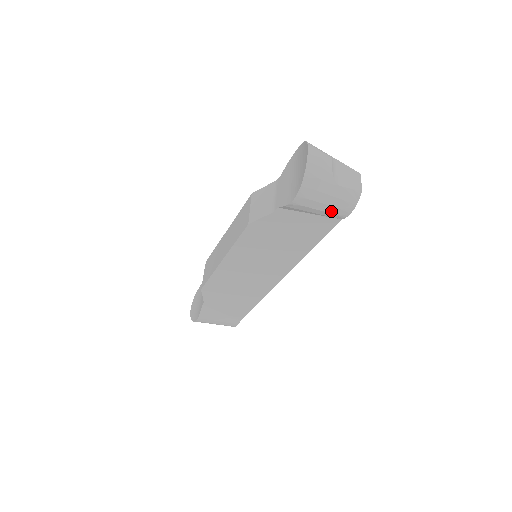
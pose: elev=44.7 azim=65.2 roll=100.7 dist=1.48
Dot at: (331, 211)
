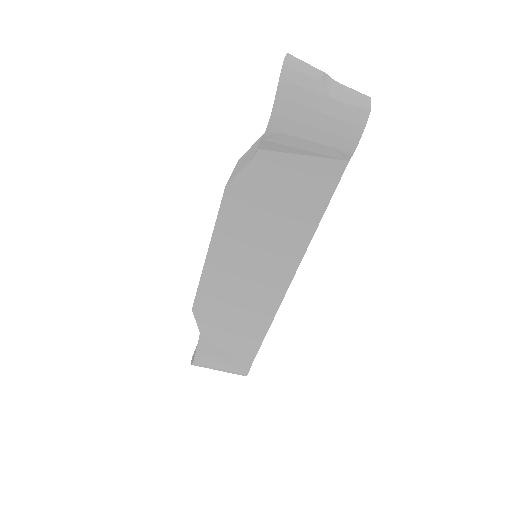
Dot at: (328, 142)
